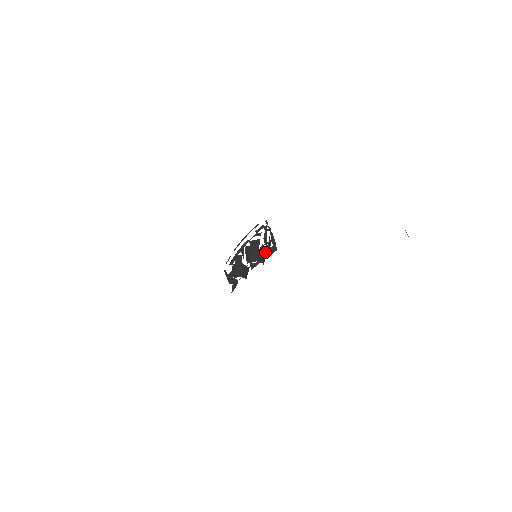
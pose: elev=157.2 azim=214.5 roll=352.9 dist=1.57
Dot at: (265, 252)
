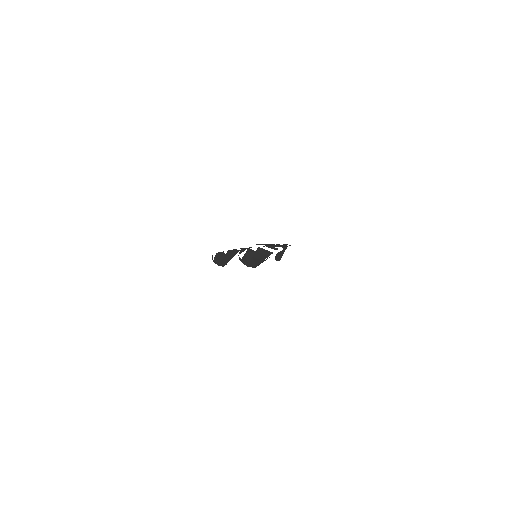
Dot at: occluded
